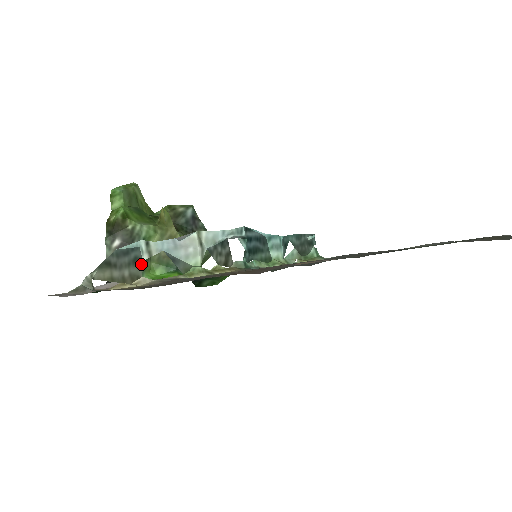
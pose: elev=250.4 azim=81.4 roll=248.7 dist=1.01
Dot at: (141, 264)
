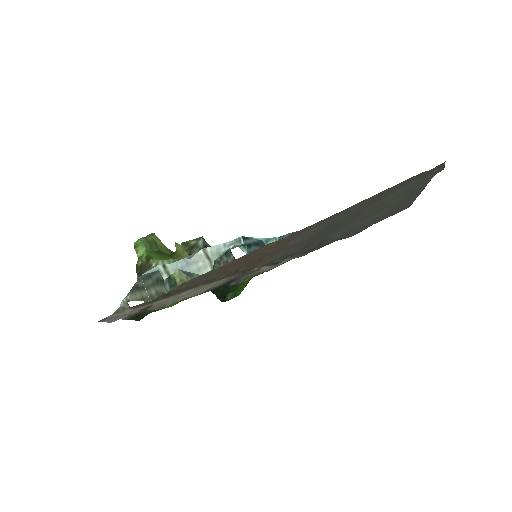
Dot at: (163, 283)
